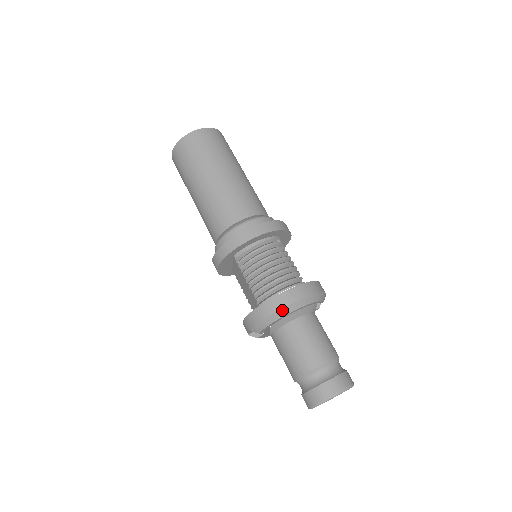
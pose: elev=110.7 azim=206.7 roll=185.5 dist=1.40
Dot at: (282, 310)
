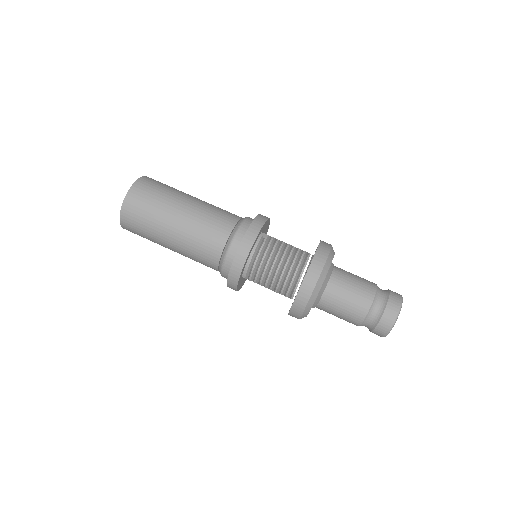
Dot at: (312, 297)
